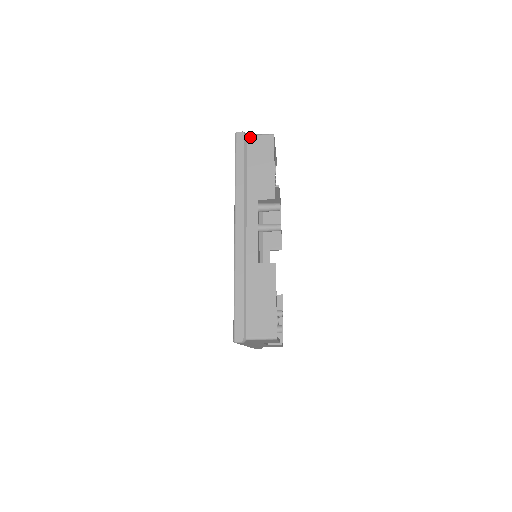
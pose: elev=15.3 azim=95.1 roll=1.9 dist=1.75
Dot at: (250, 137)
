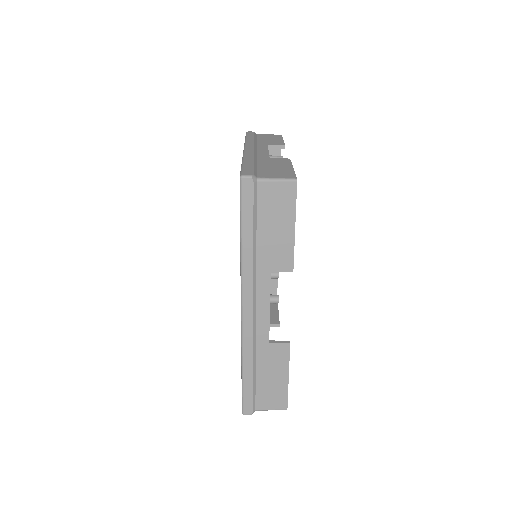
Dot at: (260, 134)
